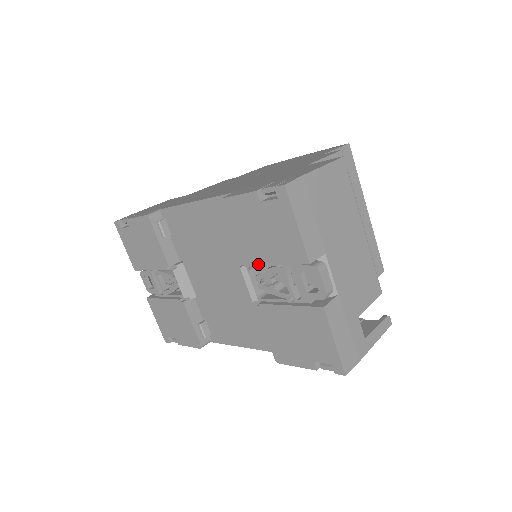
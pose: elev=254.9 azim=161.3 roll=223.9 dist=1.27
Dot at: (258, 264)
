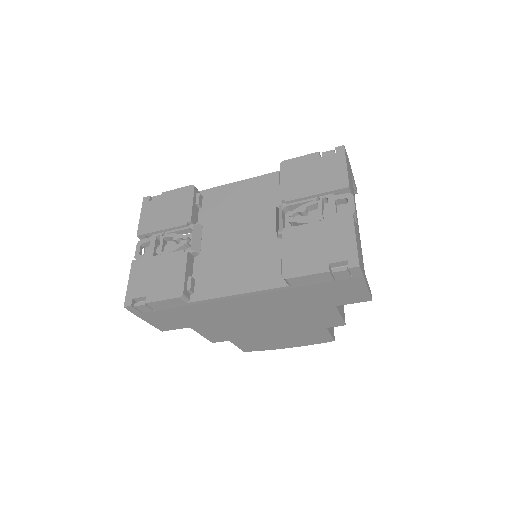
Dot at: (300, 197)
